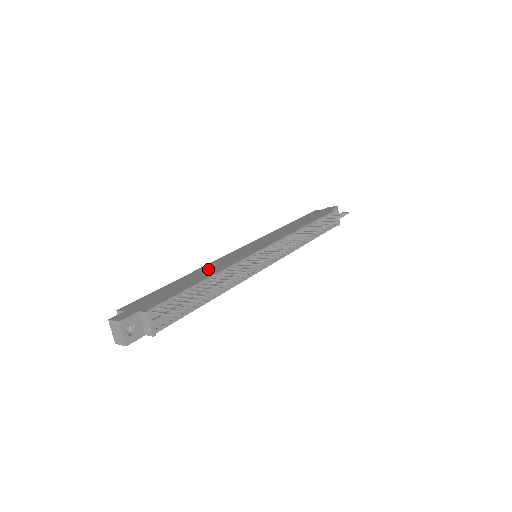
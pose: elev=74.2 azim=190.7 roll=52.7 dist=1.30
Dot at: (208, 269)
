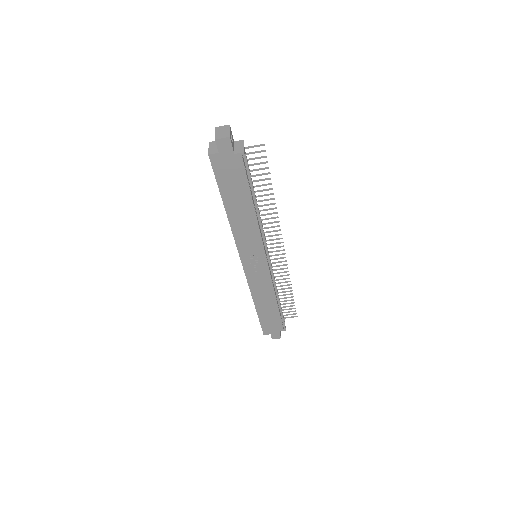
Dot at: occluded
